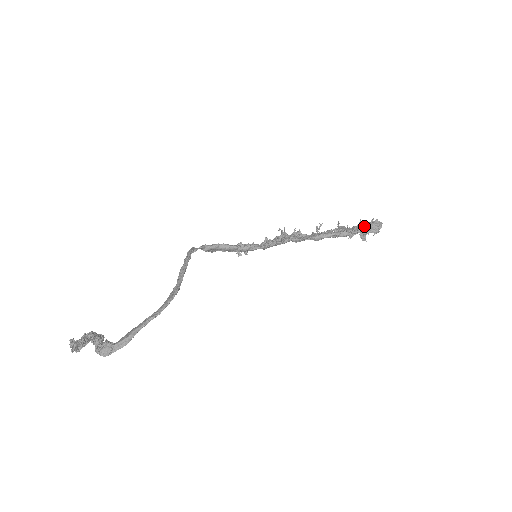
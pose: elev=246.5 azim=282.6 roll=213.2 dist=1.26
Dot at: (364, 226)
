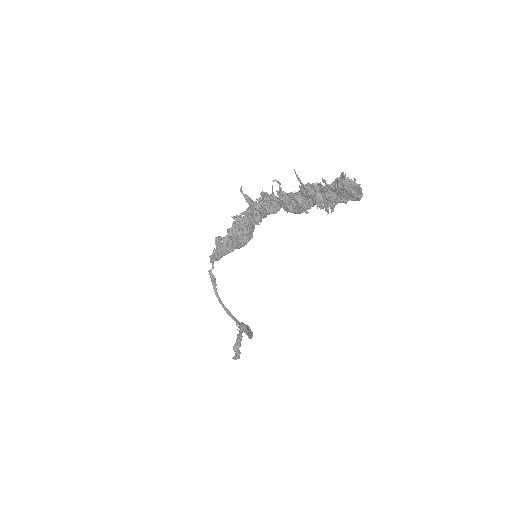
Dot at: (334, 191)
